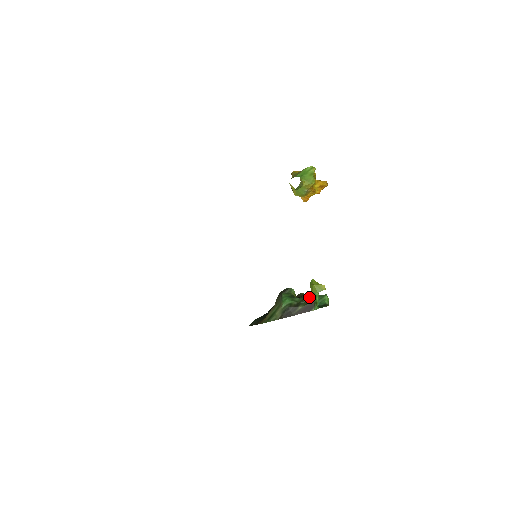
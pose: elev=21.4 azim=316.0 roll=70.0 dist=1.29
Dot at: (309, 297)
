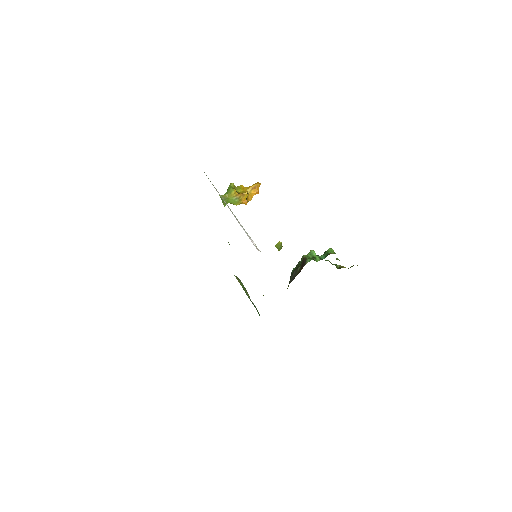
Dot at: (302, 257)
